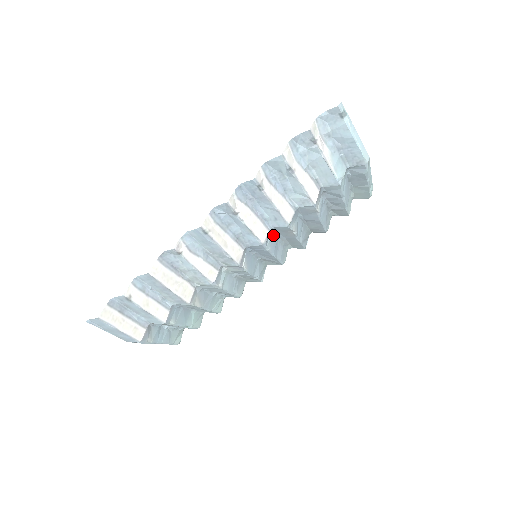
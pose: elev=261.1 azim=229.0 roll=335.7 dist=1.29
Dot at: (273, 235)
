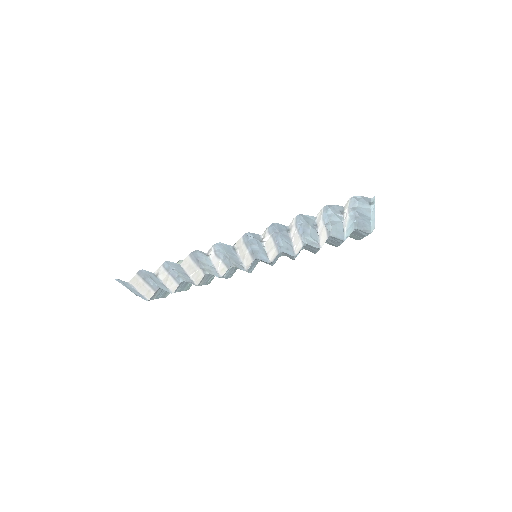
Dot at: occluded
